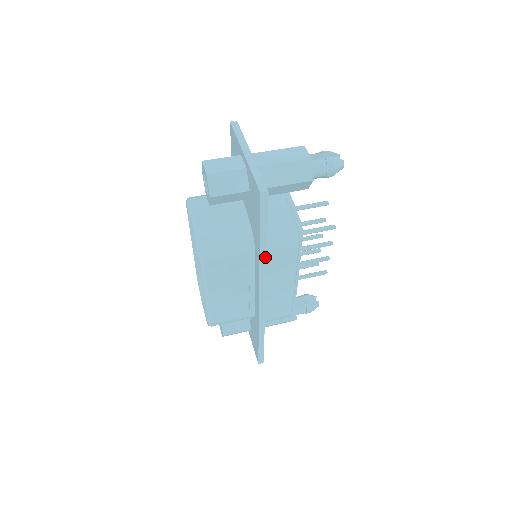
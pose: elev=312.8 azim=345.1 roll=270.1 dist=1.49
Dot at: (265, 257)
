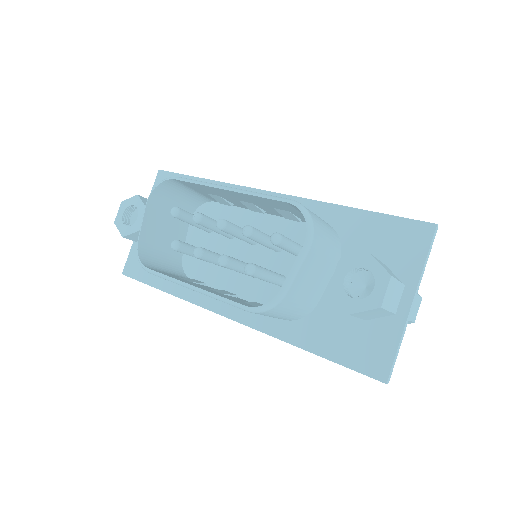
Dot at: (290, 342)
